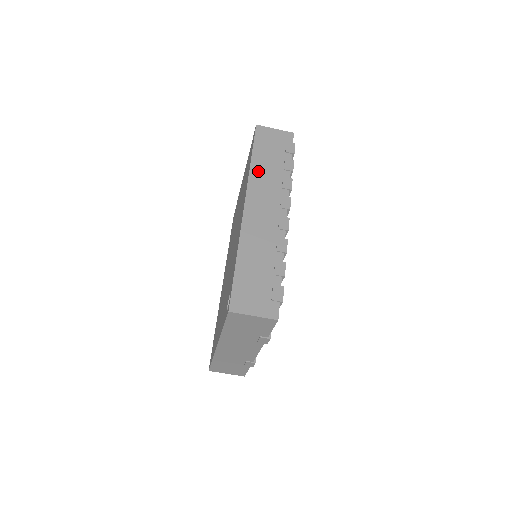
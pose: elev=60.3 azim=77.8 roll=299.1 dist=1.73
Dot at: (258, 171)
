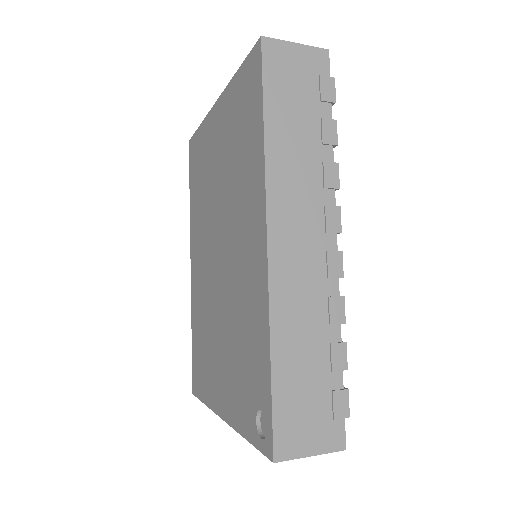
Dot at: (280, 155)
